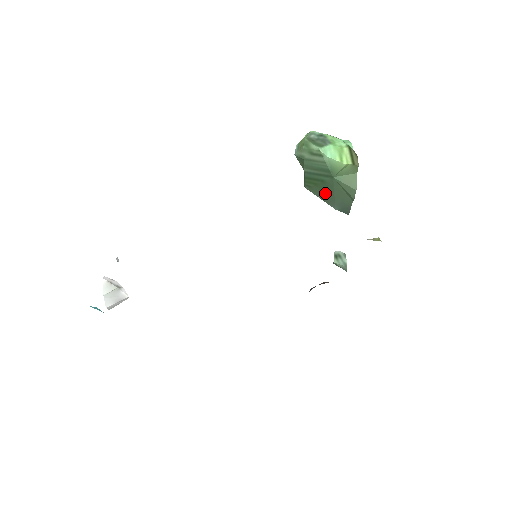
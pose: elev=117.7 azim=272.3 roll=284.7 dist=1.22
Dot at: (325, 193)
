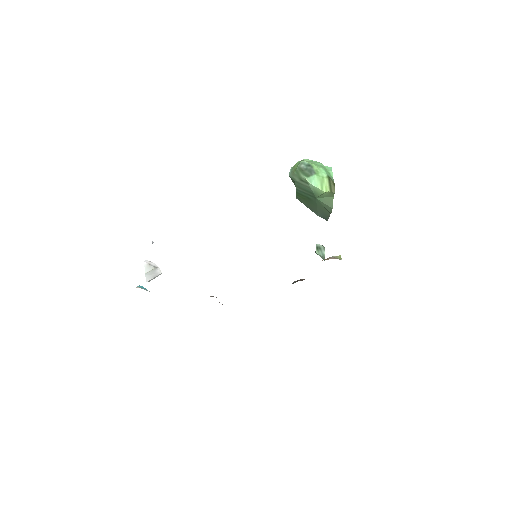
Dot at: (310, 205)
